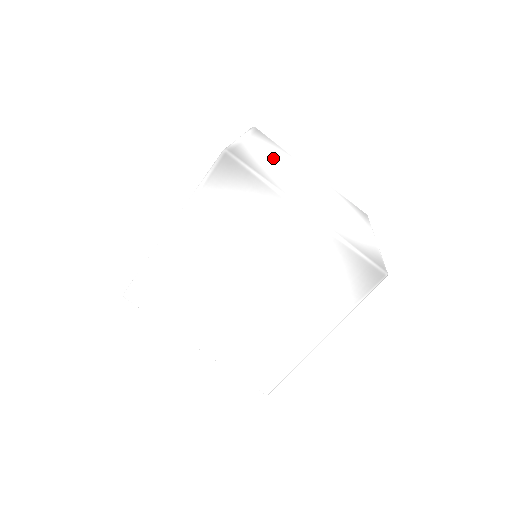
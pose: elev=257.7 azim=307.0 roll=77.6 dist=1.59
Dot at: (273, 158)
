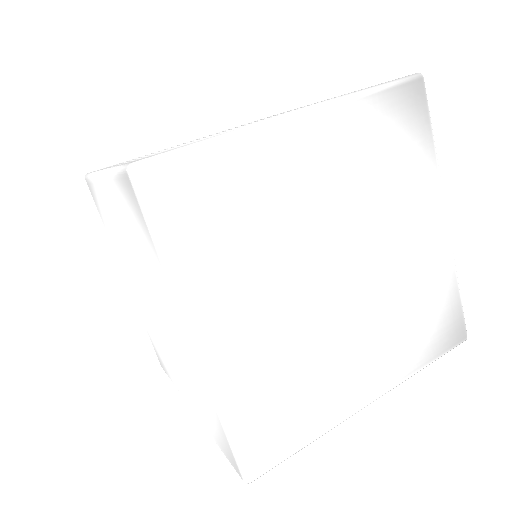
Dot at: occluded
